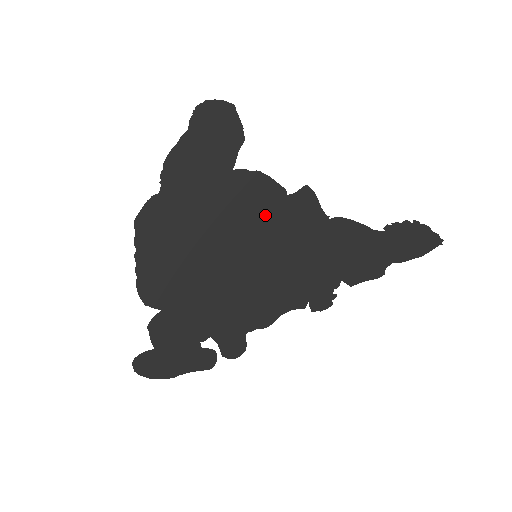
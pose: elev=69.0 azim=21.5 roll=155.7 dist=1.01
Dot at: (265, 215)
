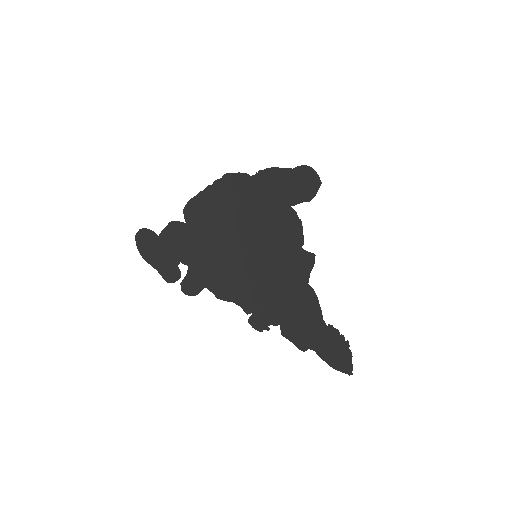
Dot at: (282, 243)
